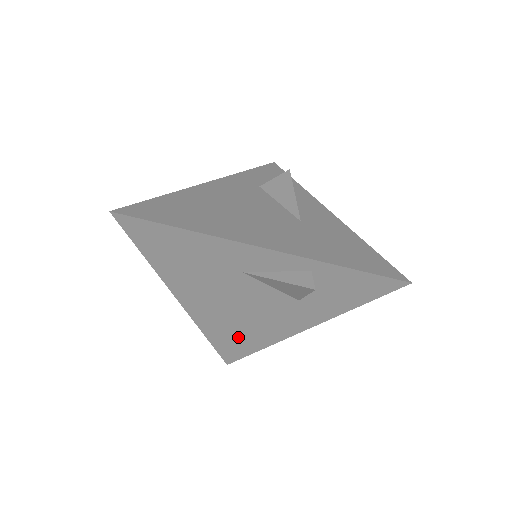
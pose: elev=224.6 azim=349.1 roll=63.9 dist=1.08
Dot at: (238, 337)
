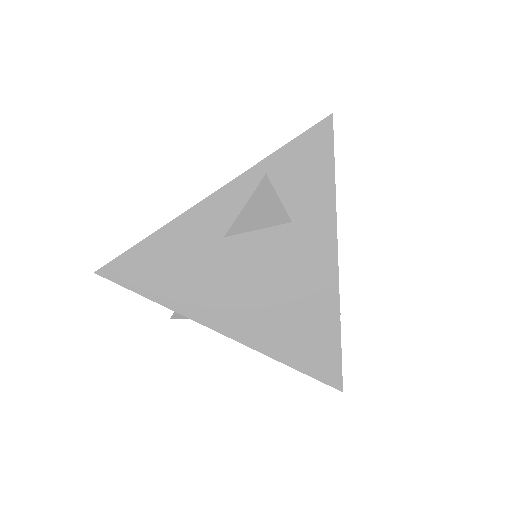
Dot at: (305, 331)
